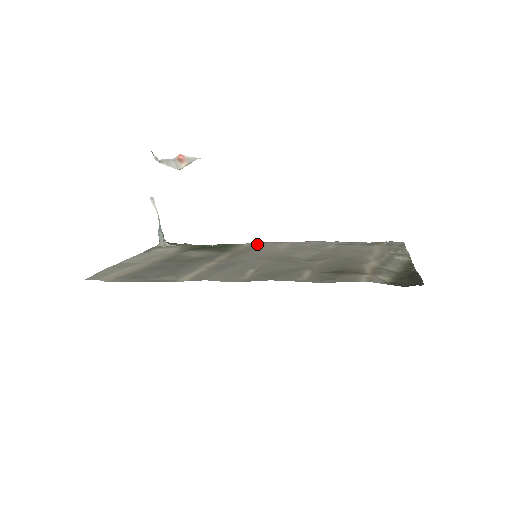
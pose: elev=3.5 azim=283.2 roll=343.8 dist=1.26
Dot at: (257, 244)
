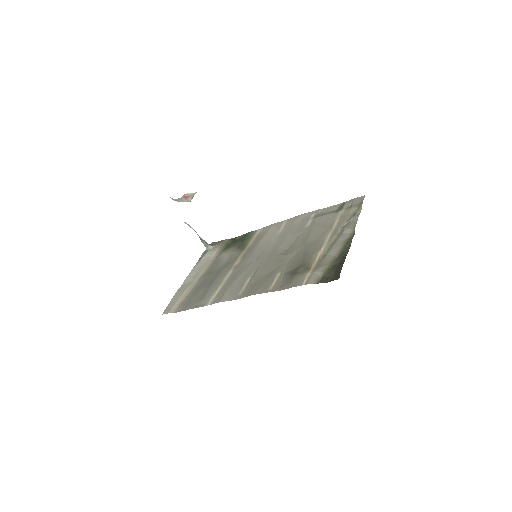
Dot at: (265, 230)
